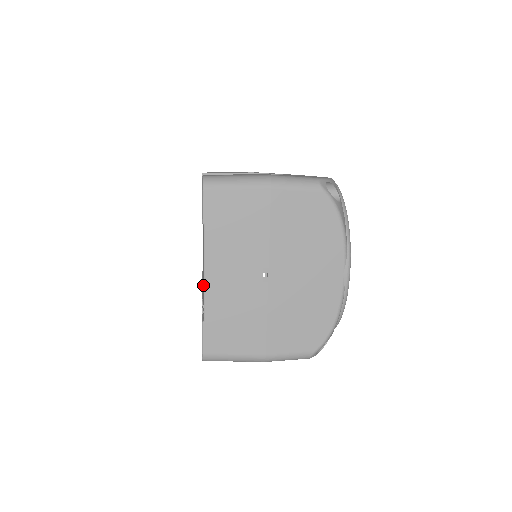
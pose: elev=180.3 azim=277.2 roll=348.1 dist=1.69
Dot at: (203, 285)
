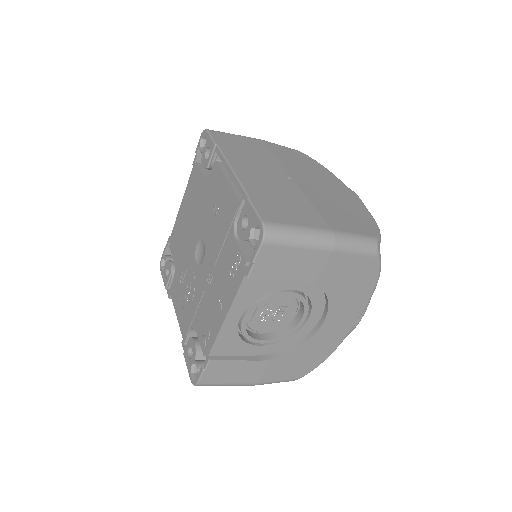
Dot at: (229, 194)
